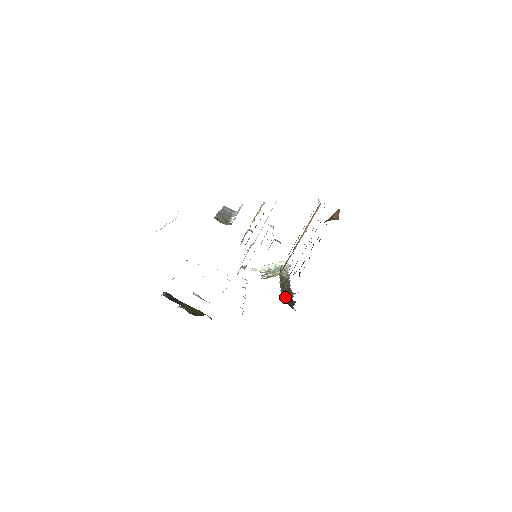
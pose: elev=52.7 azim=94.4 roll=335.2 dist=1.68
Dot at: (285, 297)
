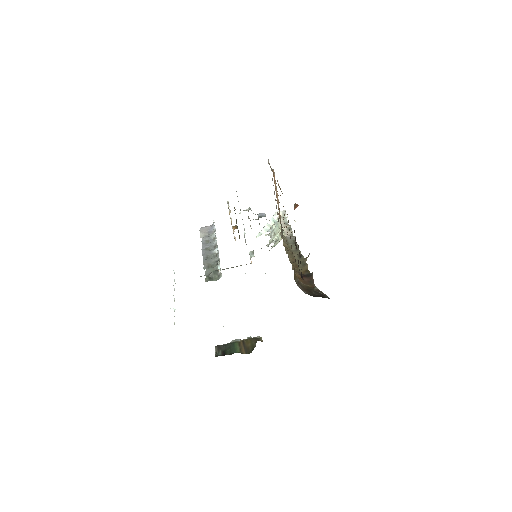
Dot at: occluded
